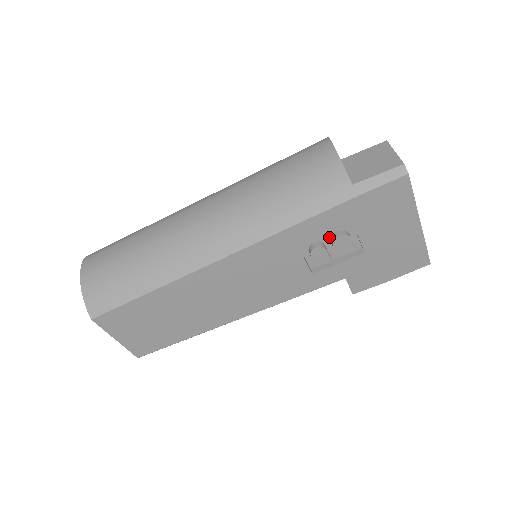
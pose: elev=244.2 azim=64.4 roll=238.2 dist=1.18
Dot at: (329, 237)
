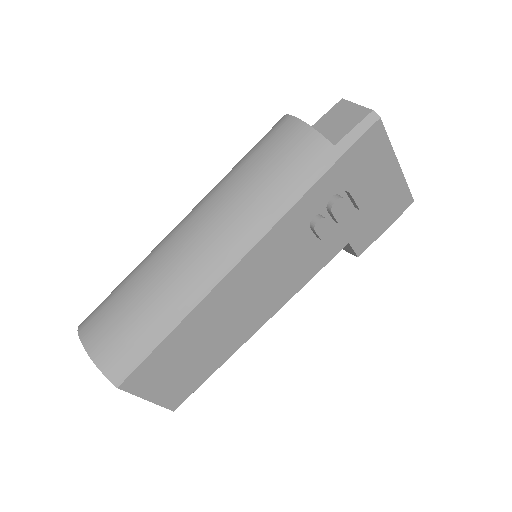
Dot at: occluded
